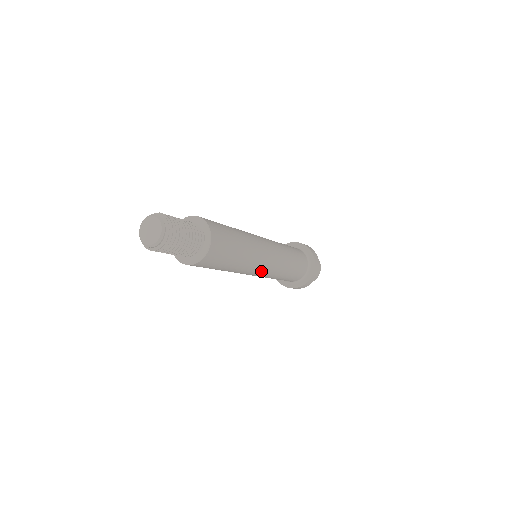
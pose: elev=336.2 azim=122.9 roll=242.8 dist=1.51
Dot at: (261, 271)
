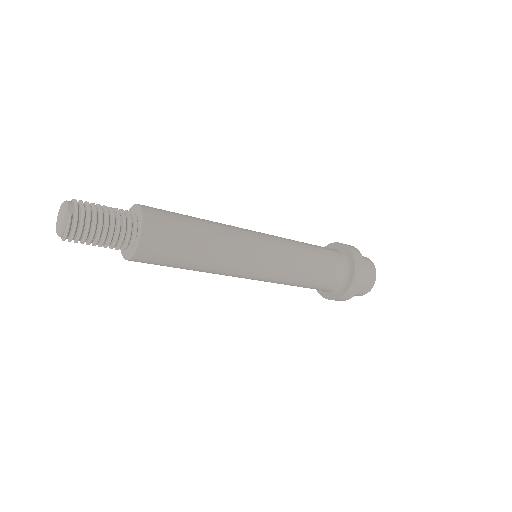
Dot at: occluded
